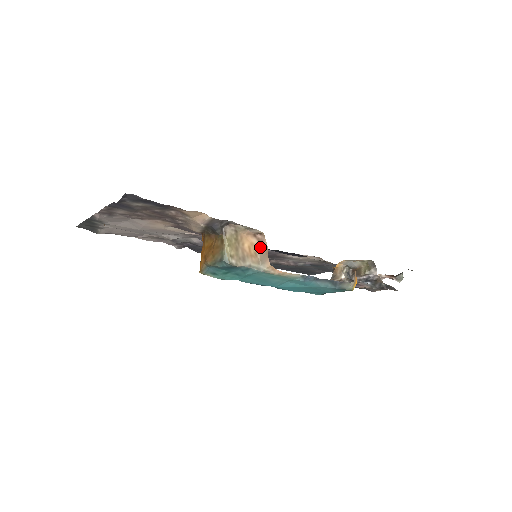
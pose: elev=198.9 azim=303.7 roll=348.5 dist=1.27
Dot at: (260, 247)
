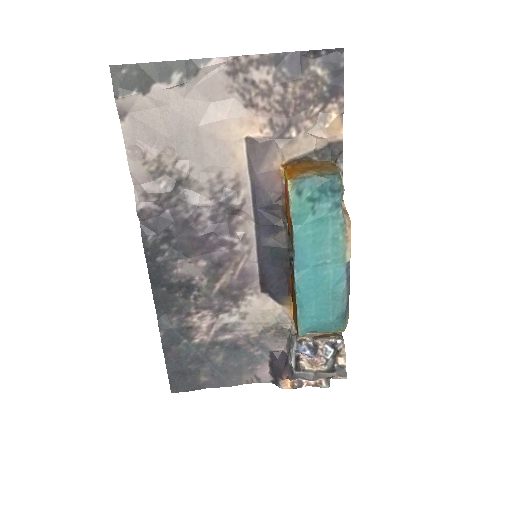
Dot at: occluded
